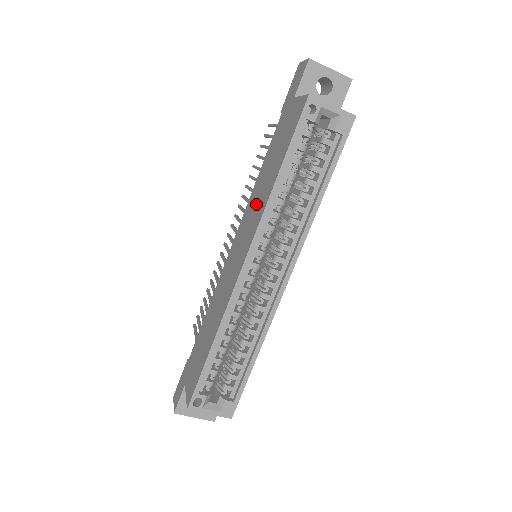
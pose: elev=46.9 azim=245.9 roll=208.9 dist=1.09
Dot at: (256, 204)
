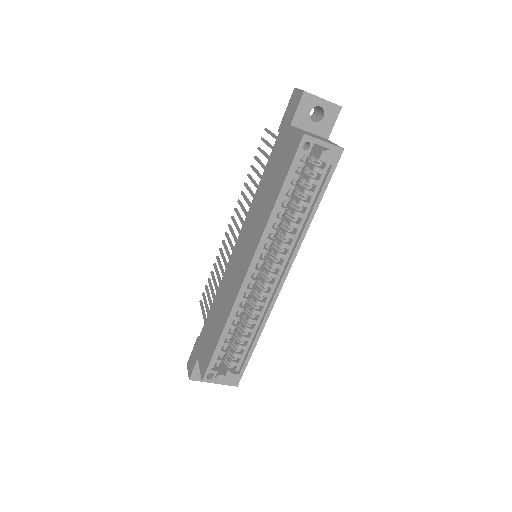
Dot at: (257, 218)
